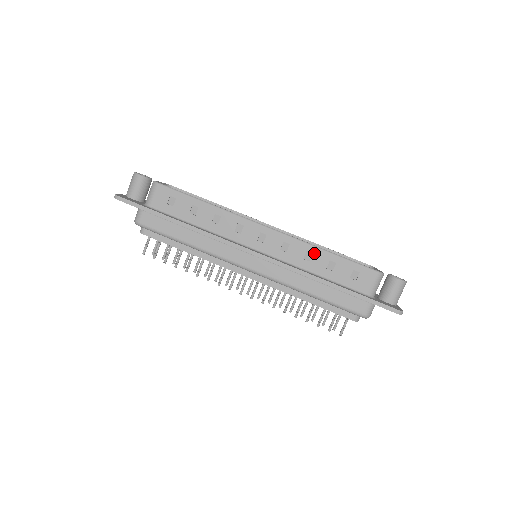
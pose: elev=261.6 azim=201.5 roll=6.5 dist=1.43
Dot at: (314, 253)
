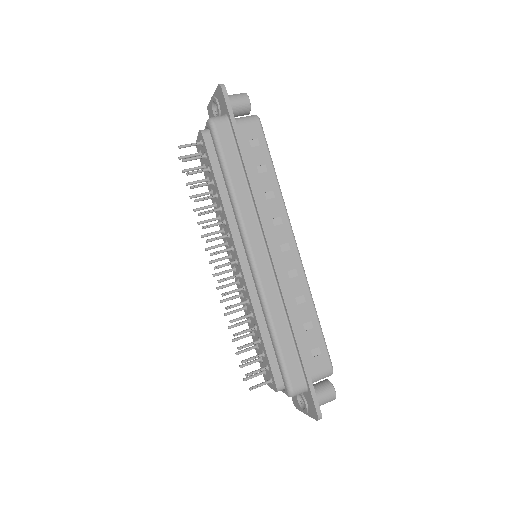
Dot at: (307, 302)
